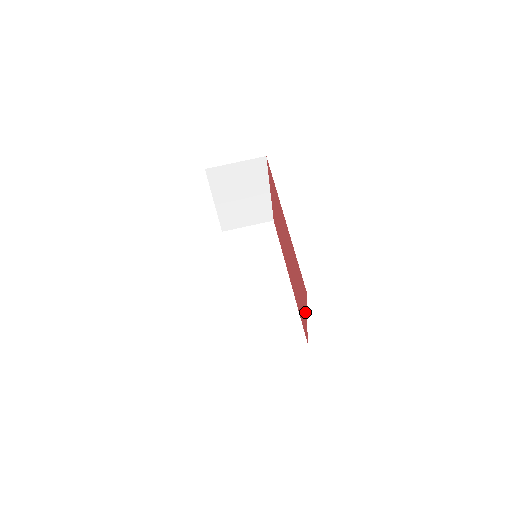
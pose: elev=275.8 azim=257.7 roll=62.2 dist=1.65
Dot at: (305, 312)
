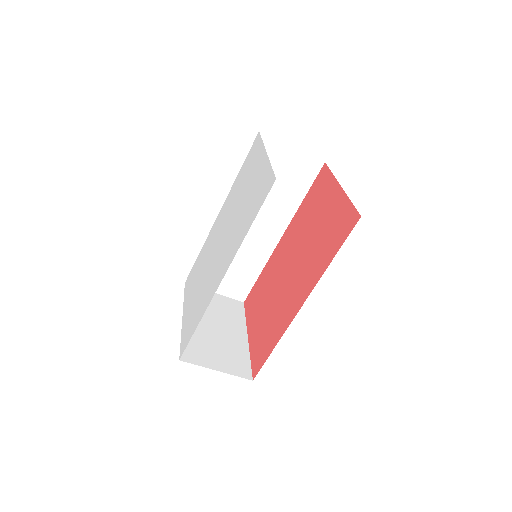
Dot at: (251, 336)
